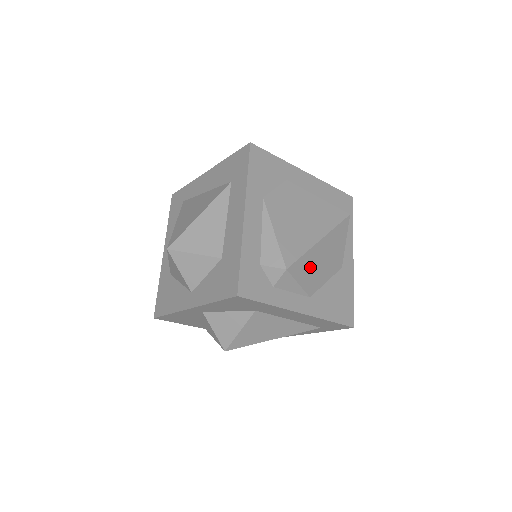
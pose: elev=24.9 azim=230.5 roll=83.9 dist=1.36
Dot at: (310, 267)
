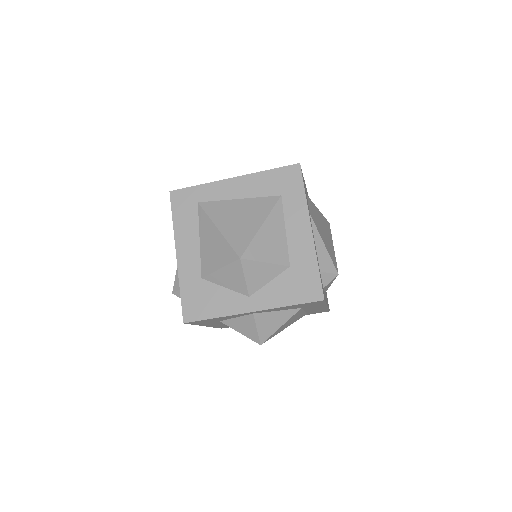
Dot at: occluded
